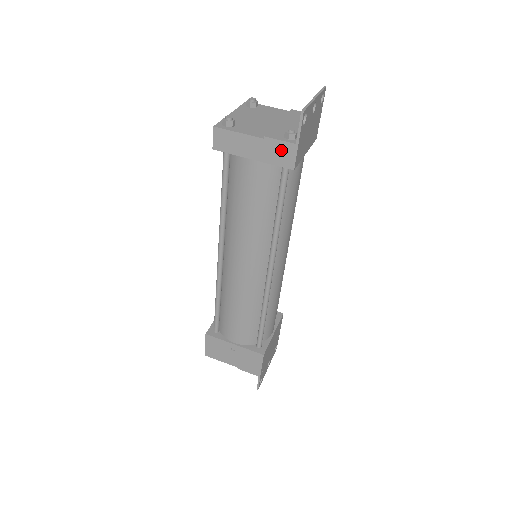
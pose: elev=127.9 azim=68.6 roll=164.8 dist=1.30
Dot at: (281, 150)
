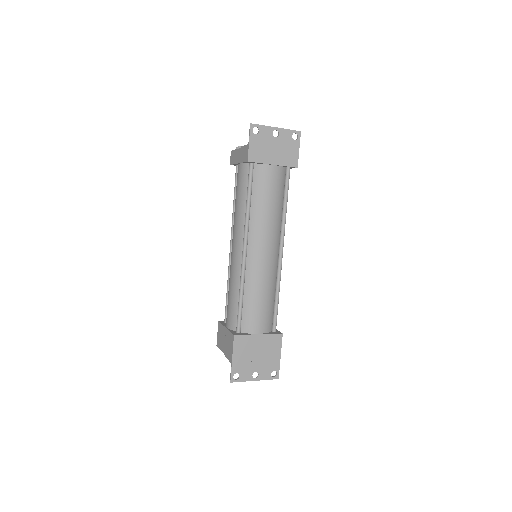
Dot at: (245, 151)
